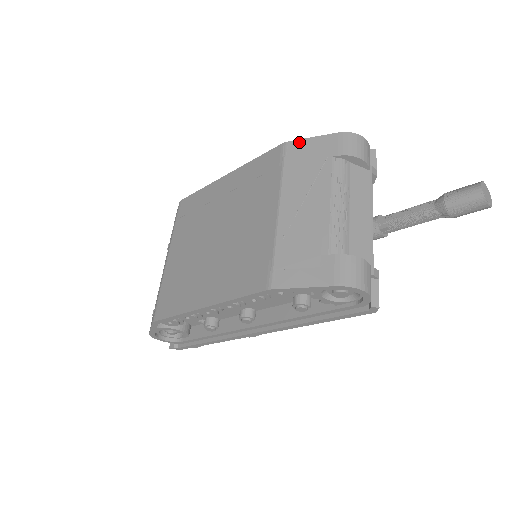
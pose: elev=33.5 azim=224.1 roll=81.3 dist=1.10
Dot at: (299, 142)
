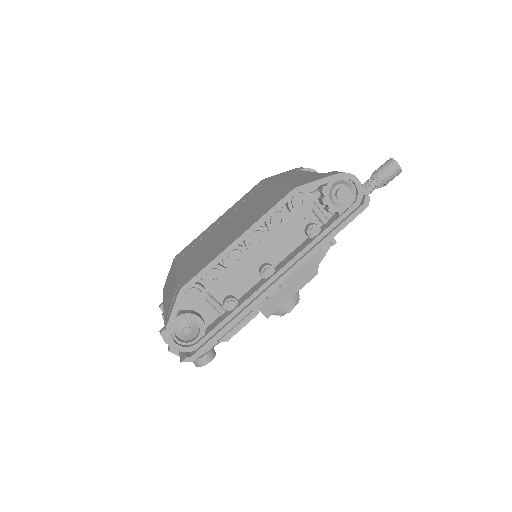
Dot at: (273, 176)
